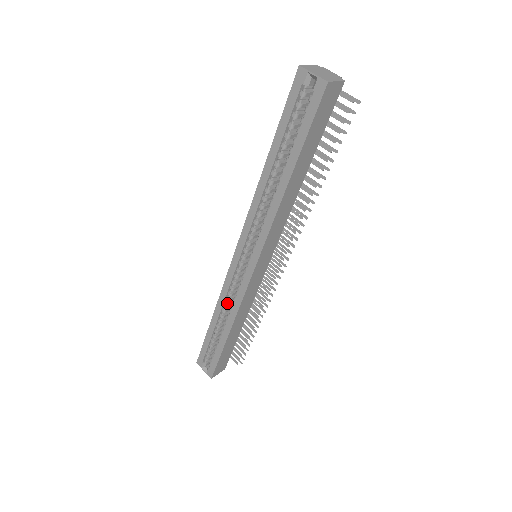
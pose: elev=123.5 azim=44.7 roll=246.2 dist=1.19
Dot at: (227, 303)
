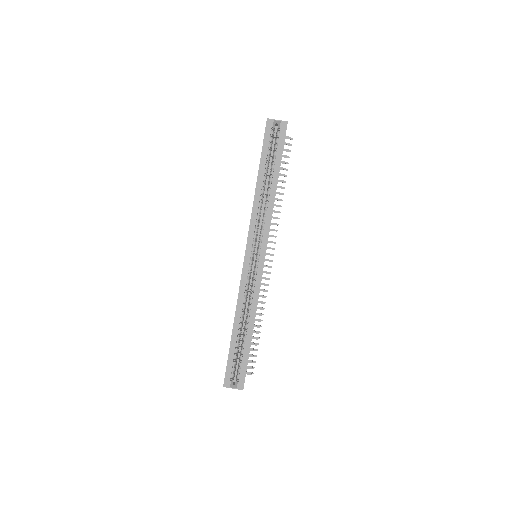
Dot at: (244, 304)
